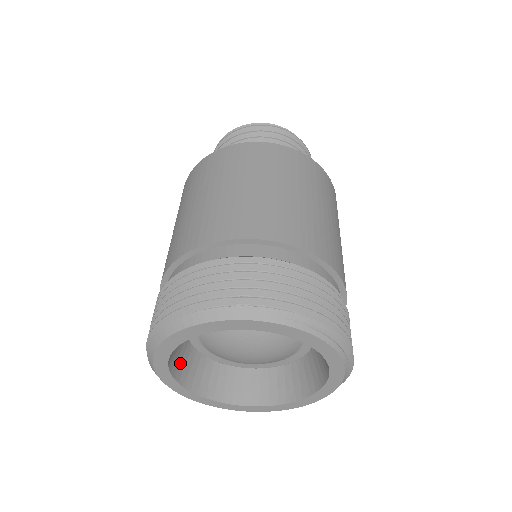
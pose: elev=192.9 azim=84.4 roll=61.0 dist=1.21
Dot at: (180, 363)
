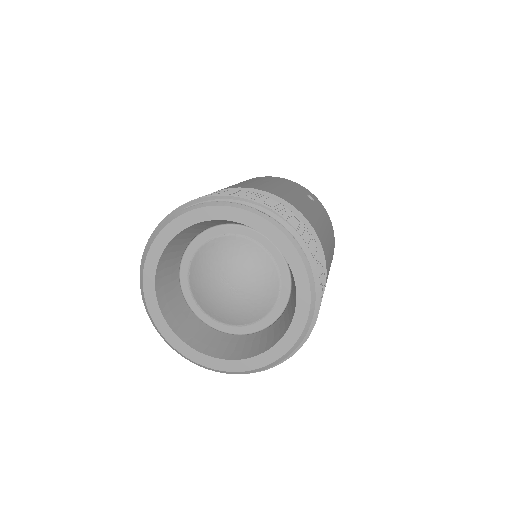
Dot at: (195, 336)
